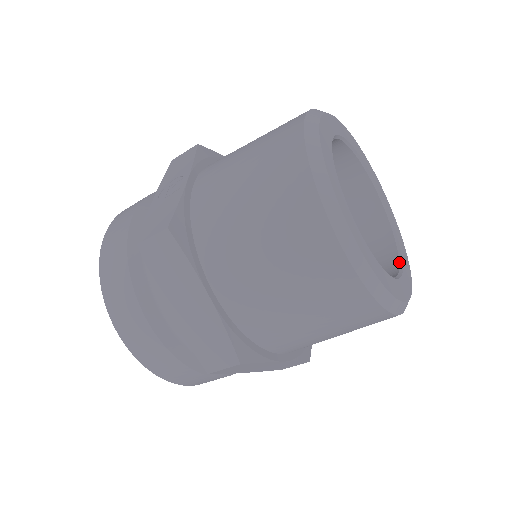
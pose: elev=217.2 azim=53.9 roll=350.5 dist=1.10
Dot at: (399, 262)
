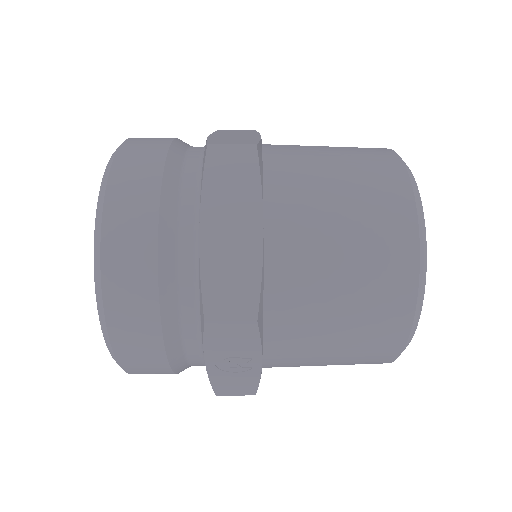
Dot at: occluded
